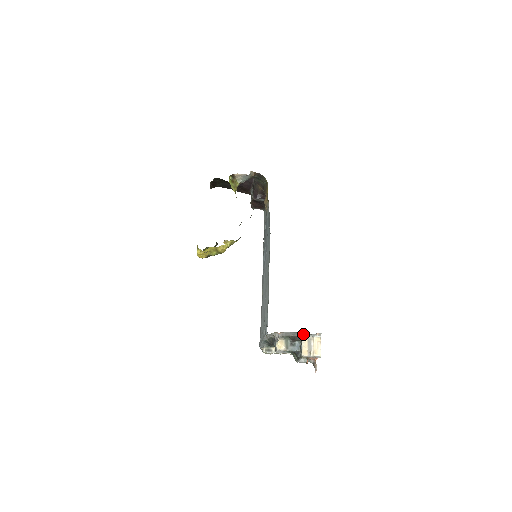
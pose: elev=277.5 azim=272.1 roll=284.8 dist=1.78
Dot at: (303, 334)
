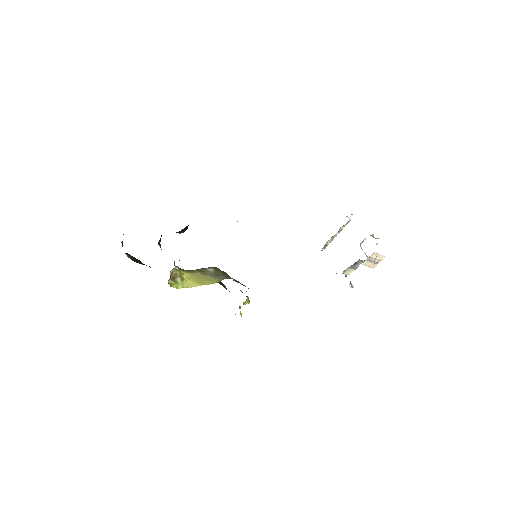
Dot at: occluded
